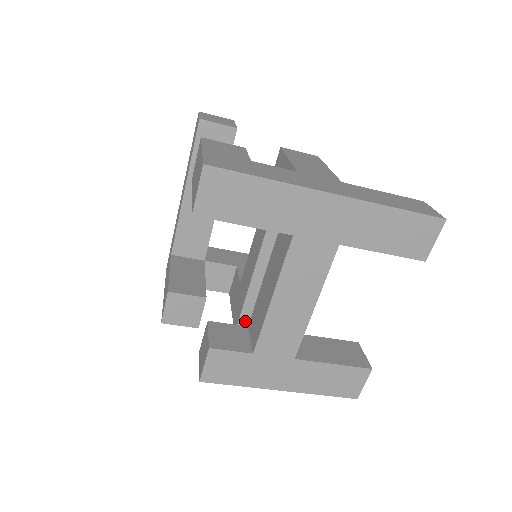
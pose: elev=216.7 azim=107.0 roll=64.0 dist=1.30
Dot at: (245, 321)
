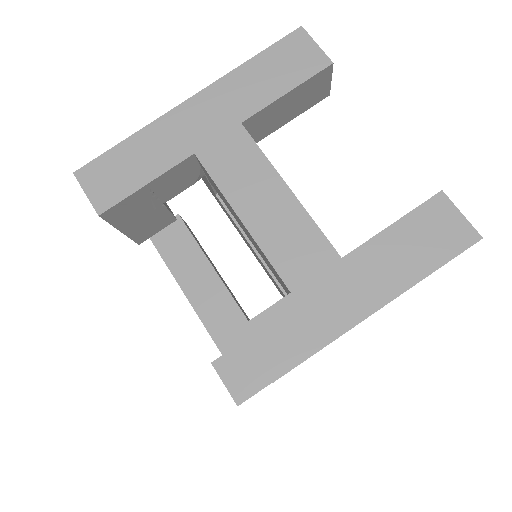
Dot at: occluded
